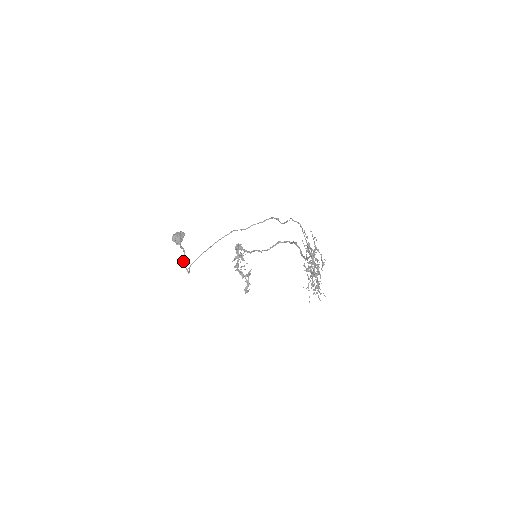
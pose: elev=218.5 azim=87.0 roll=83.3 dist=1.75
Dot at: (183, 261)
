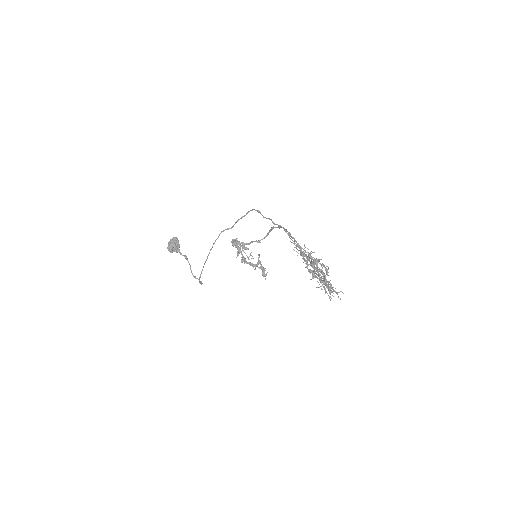
Dot at: occluded
